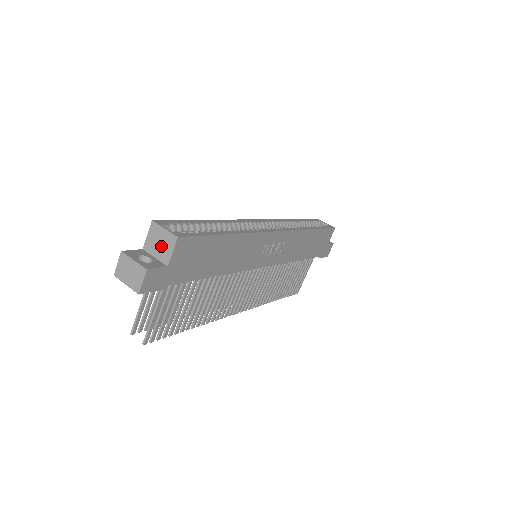
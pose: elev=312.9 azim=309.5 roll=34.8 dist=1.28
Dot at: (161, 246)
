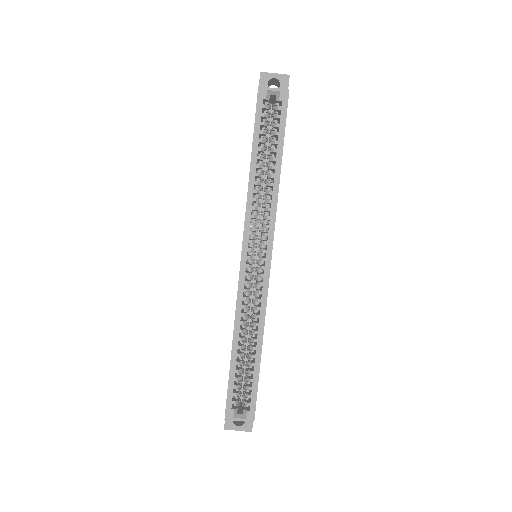
Dot at: occluded
